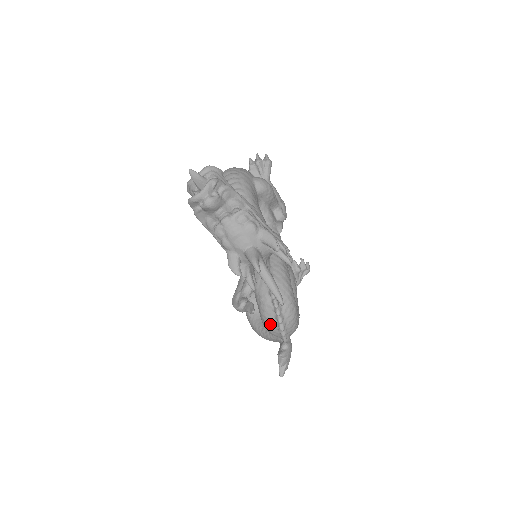
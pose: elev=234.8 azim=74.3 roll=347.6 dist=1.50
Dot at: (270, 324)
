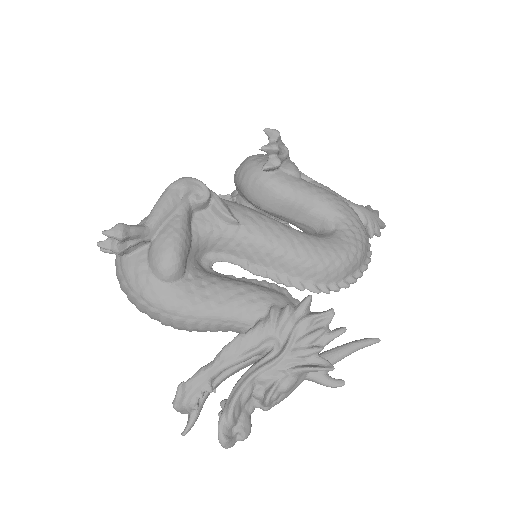
Dot at: occluded
